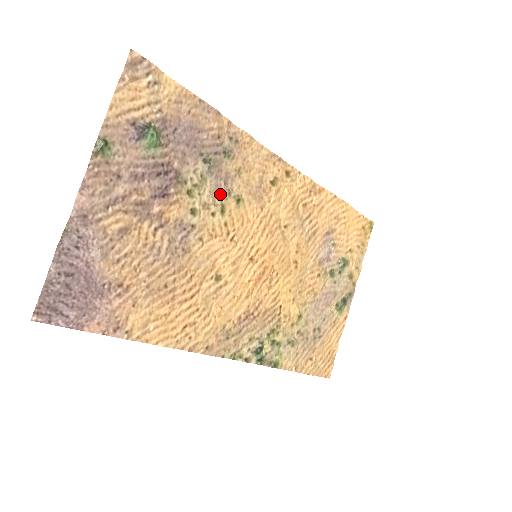
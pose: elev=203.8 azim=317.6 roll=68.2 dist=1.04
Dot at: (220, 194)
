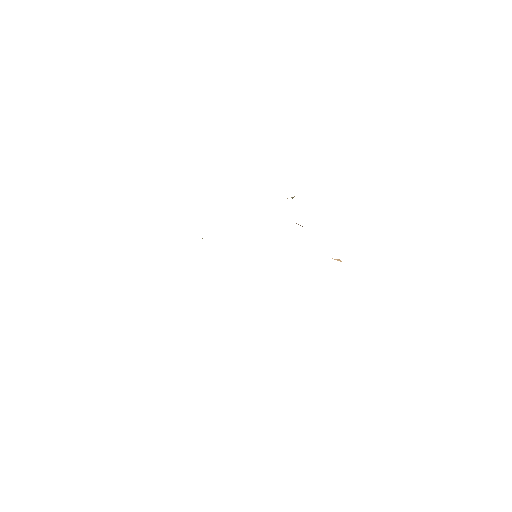
Dot at: occluded
